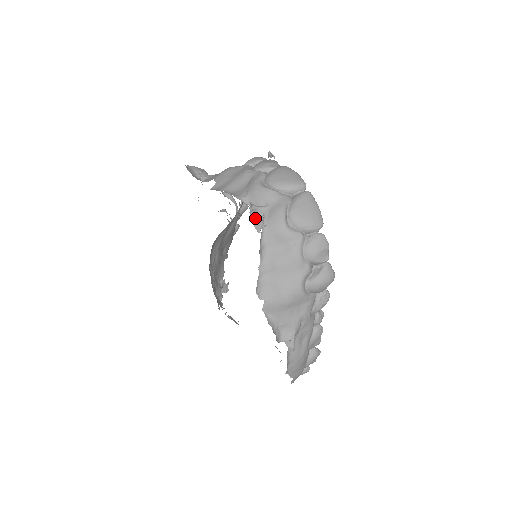
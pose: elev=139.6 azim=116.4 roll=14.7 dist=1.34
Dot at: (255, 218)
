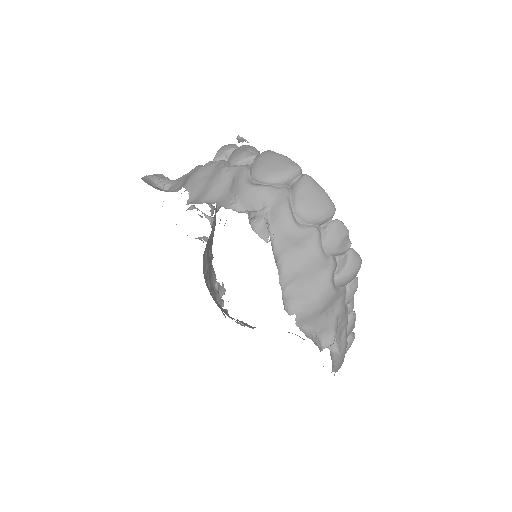
Dot at: (256, 226)
